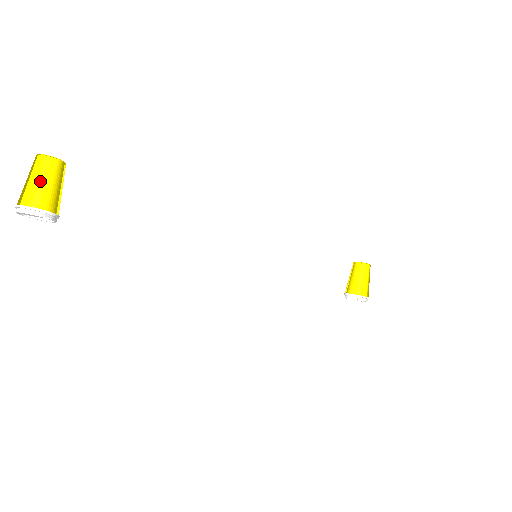
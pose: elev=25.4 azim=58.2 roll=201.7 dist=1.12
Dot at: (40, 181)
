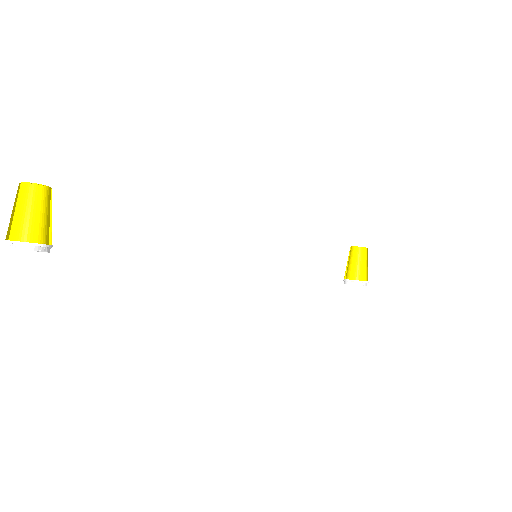
Dot at: (28, 212)
